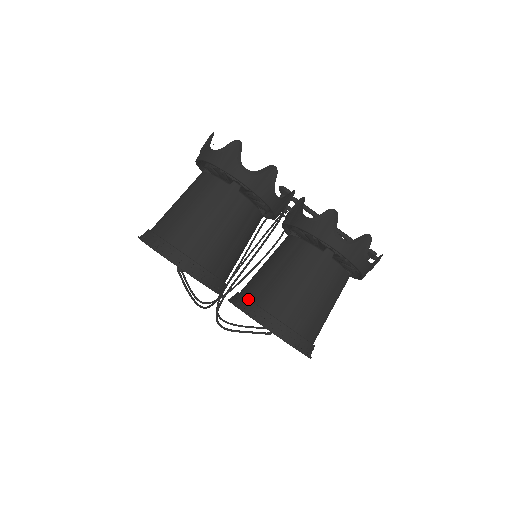
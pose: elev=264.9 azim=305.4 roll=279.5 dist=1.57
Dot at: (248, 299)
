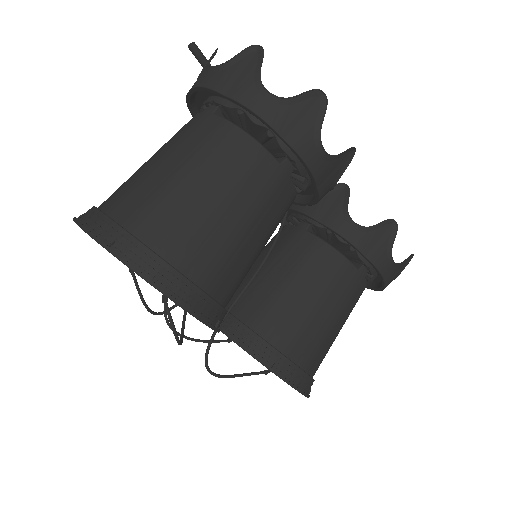
Dot at: (259, 336)
